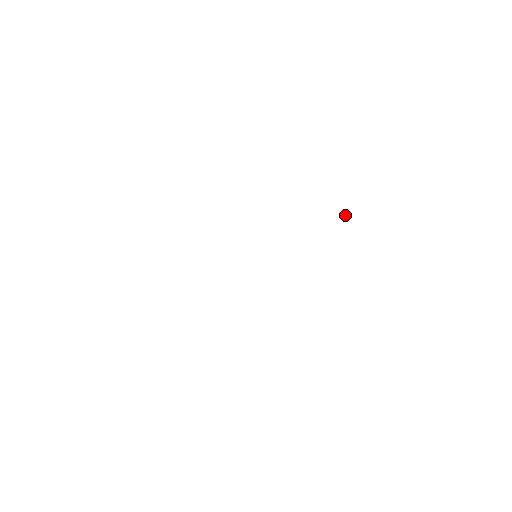
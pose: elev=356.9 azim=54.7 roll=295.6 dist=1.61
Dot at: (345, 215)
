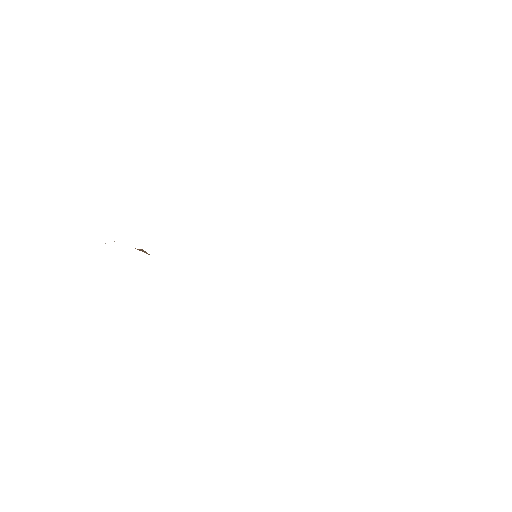
Dot at: occluded
